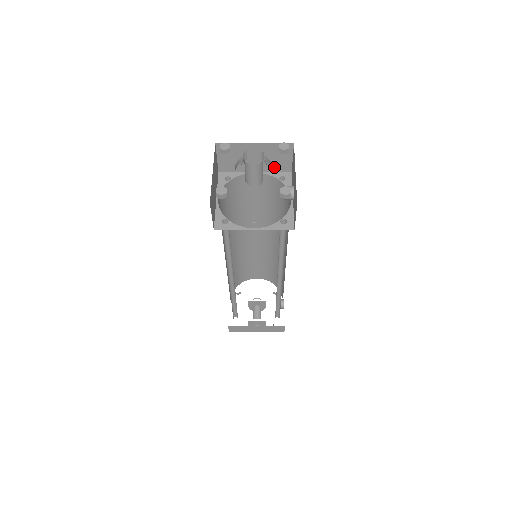
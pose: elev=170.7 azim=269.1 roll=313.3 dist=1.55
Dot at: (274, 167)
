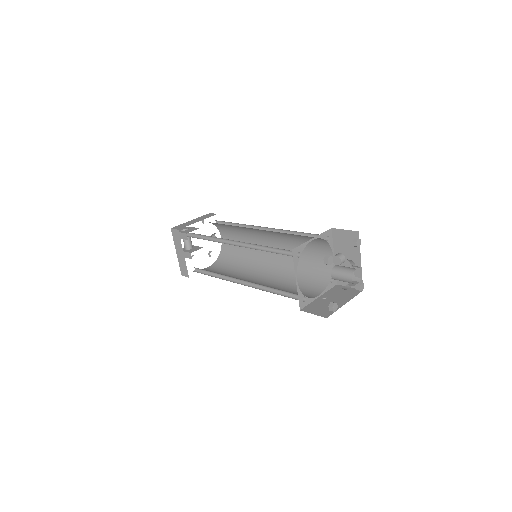
Dot at: occluded
